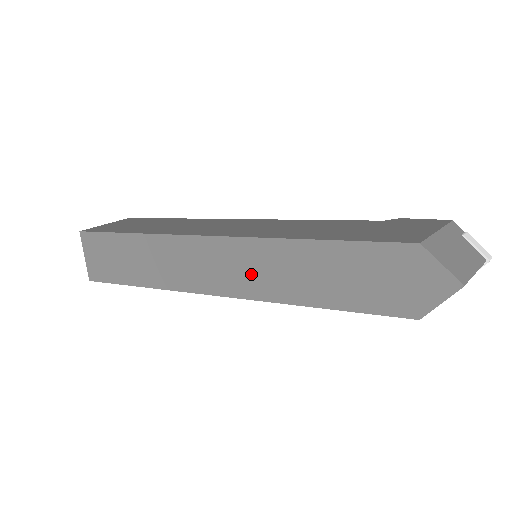
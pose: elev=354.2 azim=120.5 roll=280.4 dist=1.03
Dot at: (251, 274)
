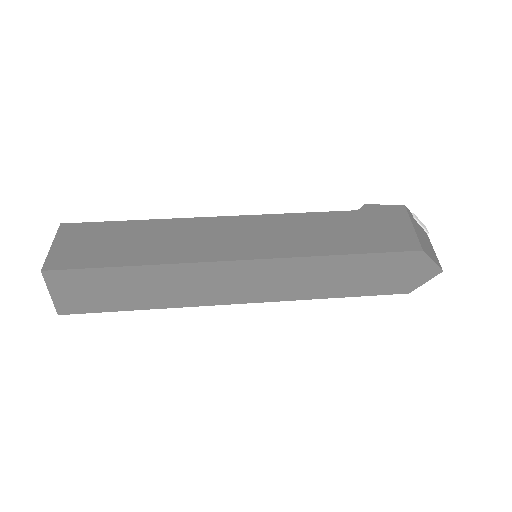
Dot at: (278, 284)
